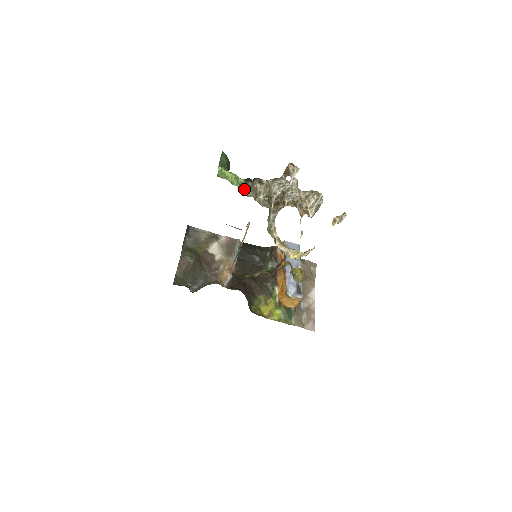
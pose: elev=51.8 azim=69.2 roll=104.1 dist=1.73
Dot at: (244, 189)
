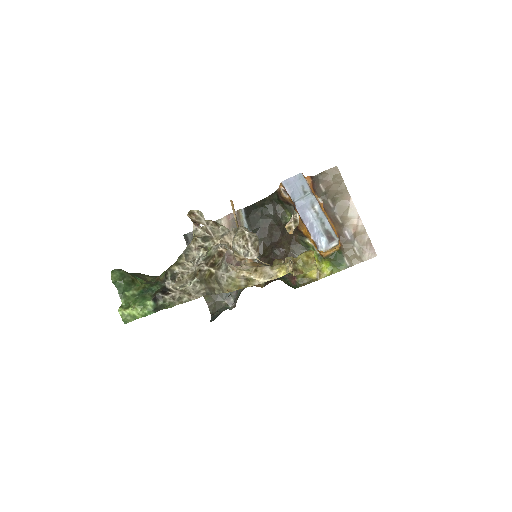
Dot at: occluded
